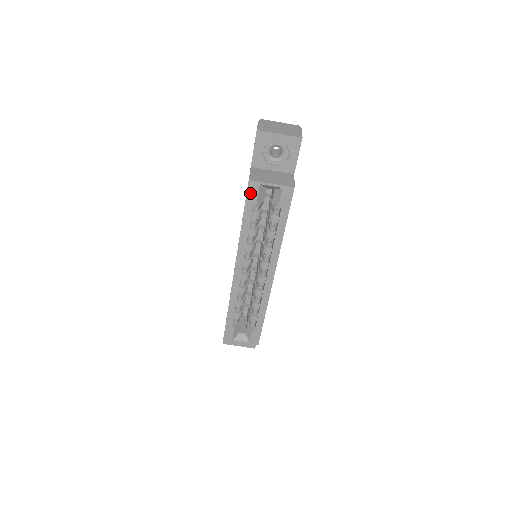
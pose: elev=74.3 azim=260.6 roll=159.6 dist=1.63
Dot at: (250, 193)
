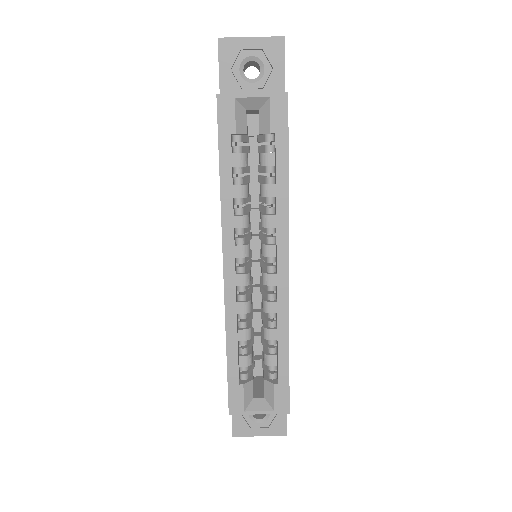
Dot at: (222, 117)
